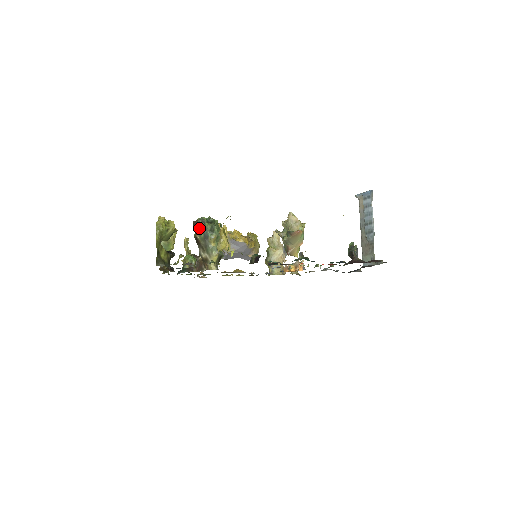
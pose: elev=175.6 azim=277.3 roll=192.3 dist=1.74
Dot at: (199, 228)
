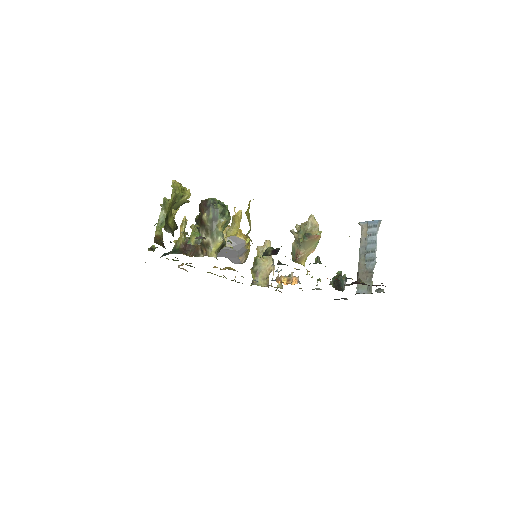
Dot at: (209, 208)
